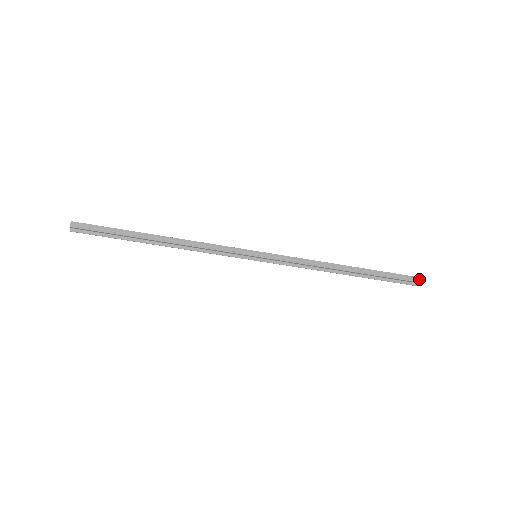
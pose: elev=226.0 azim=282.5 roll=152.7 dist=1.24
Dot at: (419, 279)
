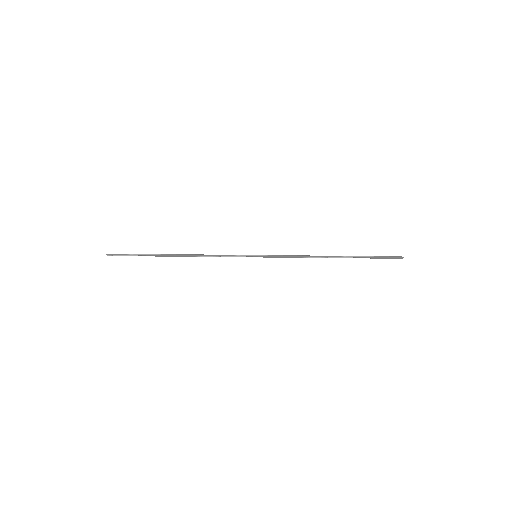
Dot at: (401, 258)
